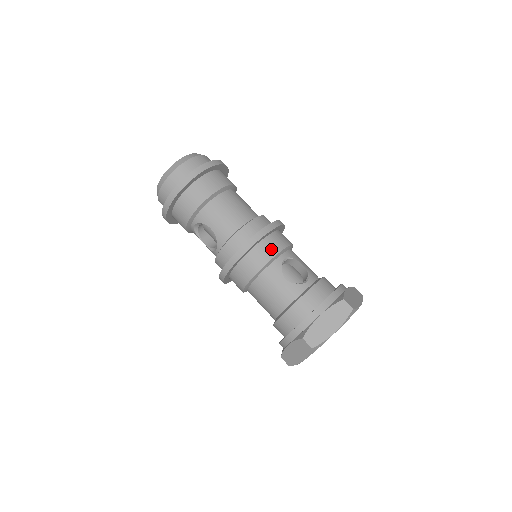
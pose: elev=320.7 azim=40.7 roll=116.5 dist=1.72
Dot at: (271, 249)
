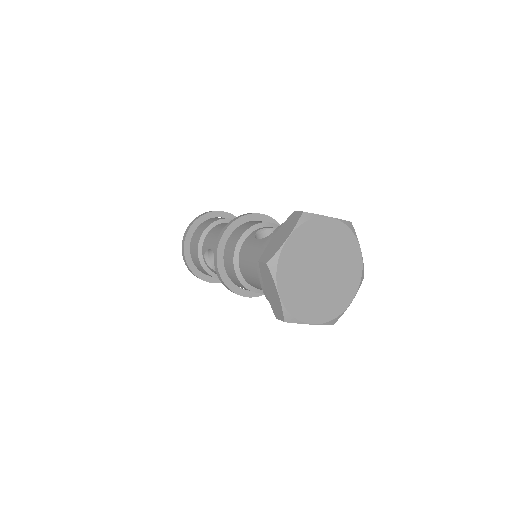
Dot at: (245, 227)
